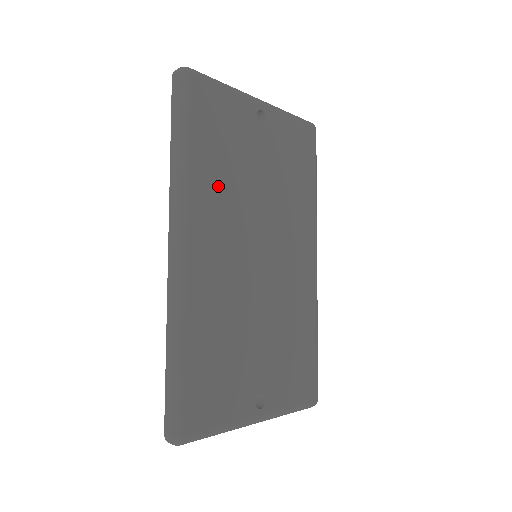
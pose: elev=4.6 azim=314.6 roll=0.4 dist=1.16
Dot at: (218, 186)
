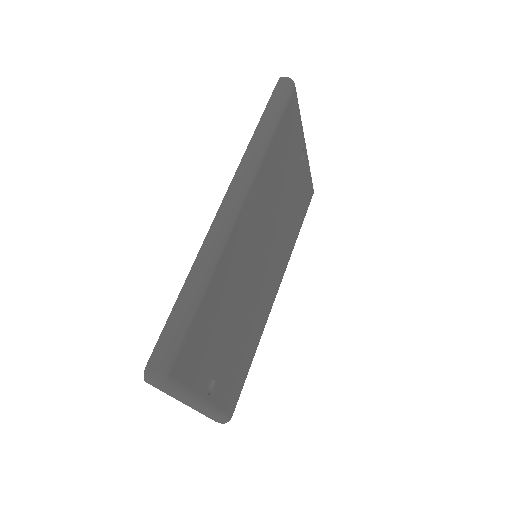
Dot at: (271, 179)
